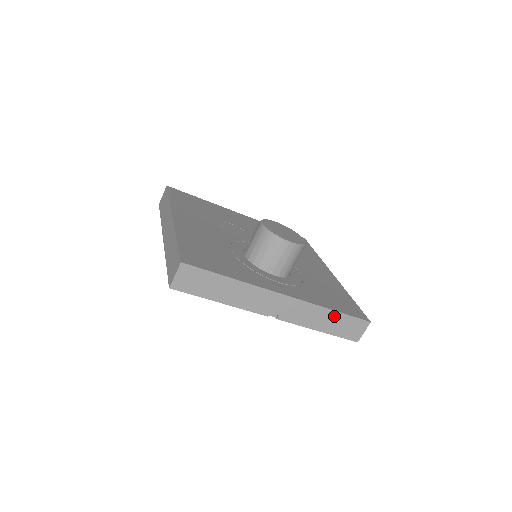
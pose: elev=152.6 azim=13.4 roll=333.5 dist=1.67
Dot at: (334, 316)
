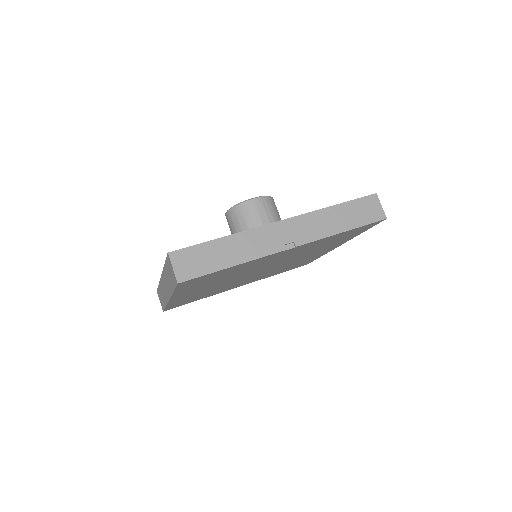
Dot at: (340, 210)
